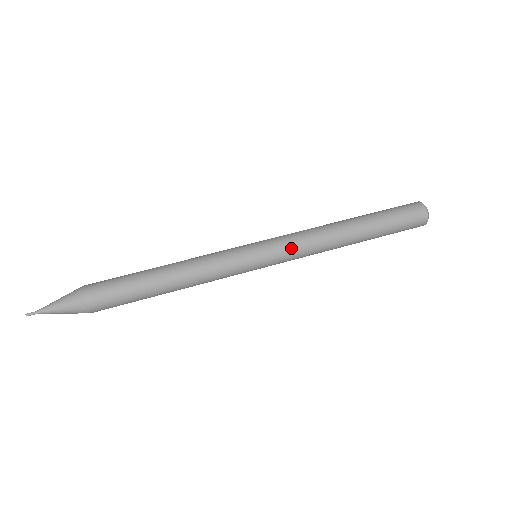
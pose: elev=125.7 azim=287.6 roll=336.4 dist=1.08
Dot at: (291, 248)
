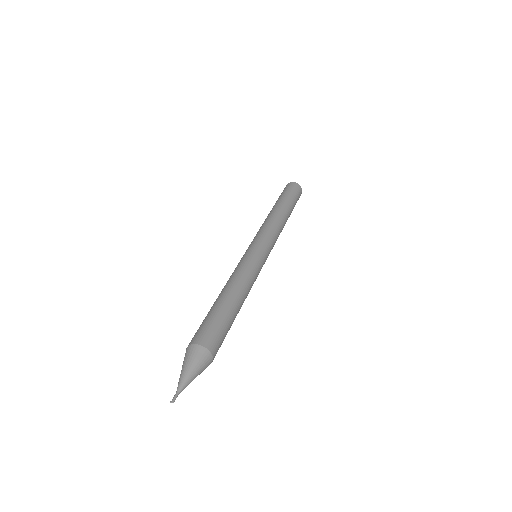
Dot at: (274, 241)
